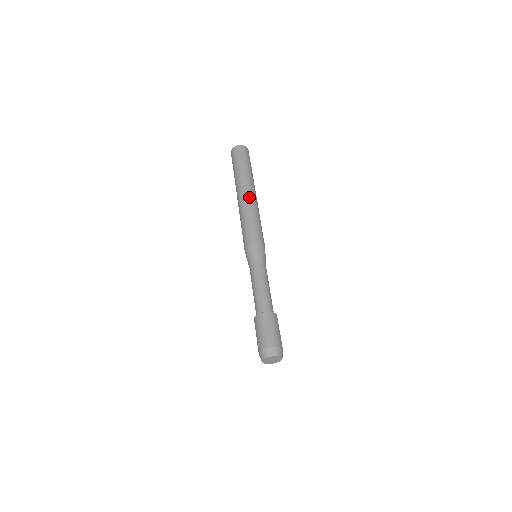
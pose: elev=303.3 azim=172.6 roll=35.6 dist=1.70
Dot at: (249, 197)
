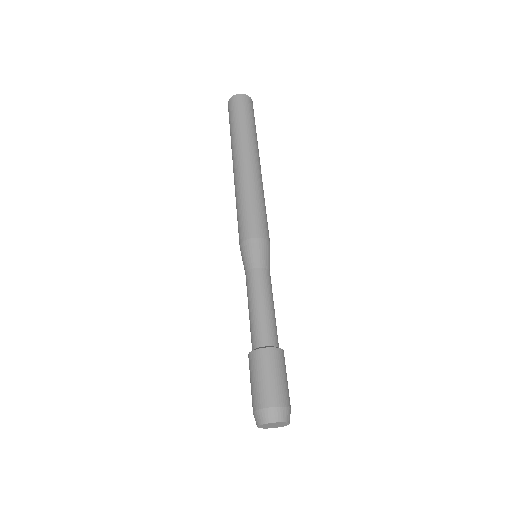
Dot at: (238, 171)
